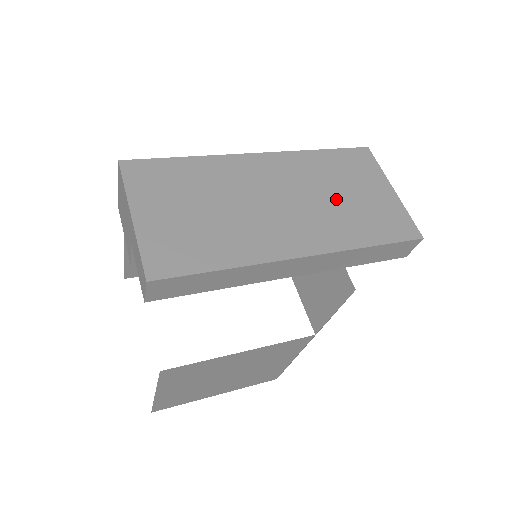
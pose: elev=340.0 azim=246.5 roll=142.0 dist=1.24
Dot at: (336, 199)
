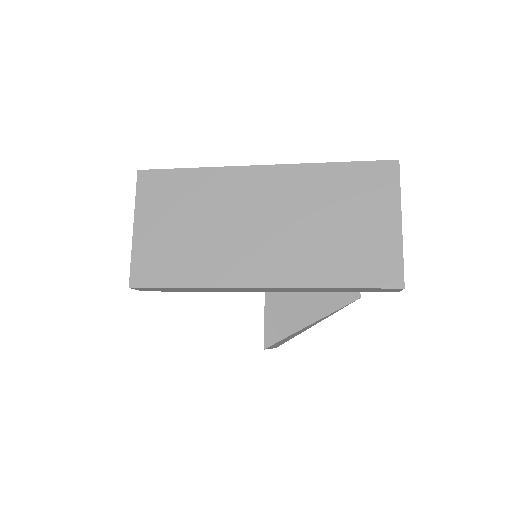
Dot at: (323, 228)
